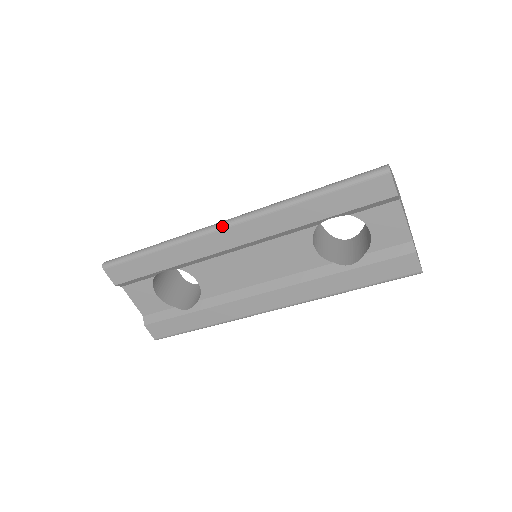
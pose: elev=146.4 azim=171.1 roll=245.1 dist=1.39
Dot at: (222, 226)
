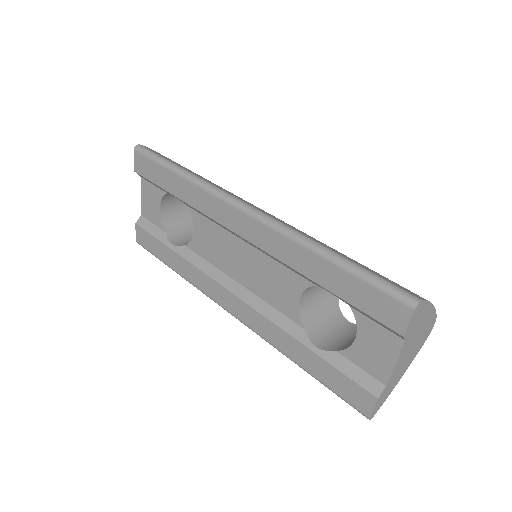
Dot at: (238, 205)
